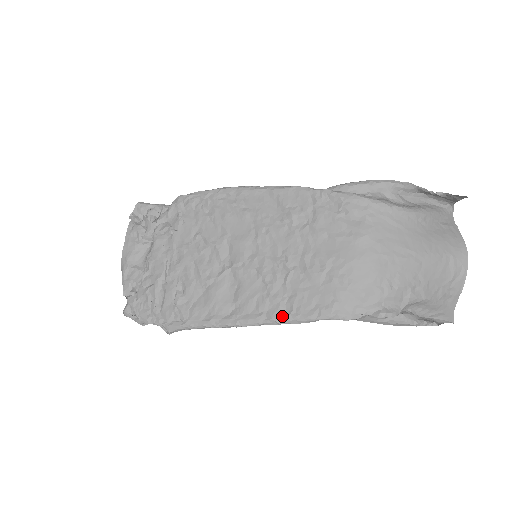
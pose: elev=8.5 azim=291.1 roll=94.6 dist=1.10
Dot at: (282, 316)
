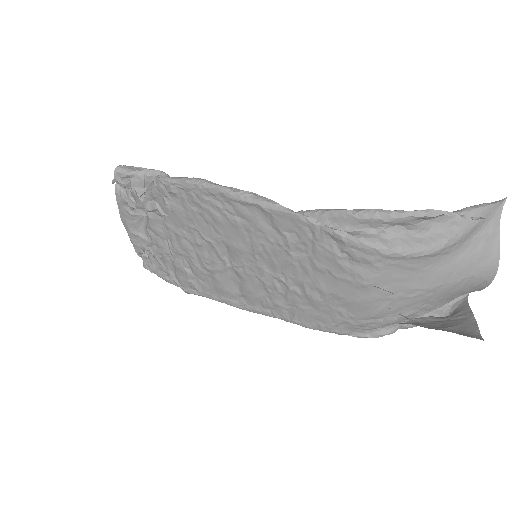
Dot at: (285, 318)
